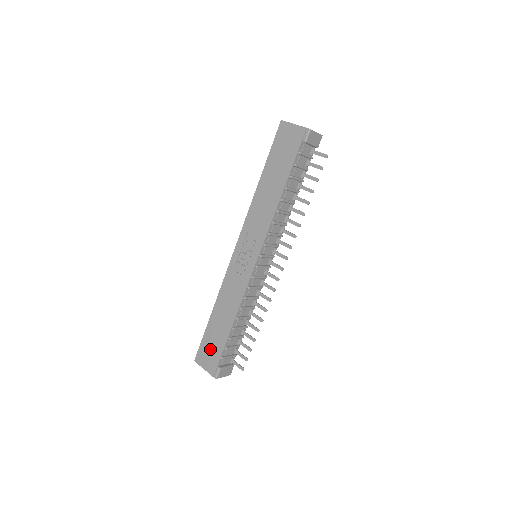
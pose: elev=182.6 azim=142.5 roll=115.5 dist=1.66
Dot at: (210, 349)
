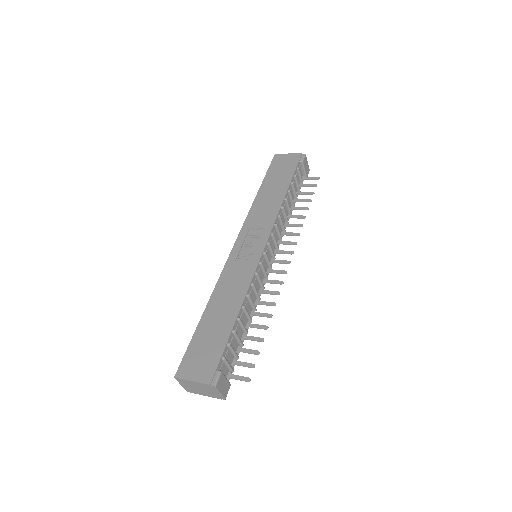
Dot at: (203, 352)
